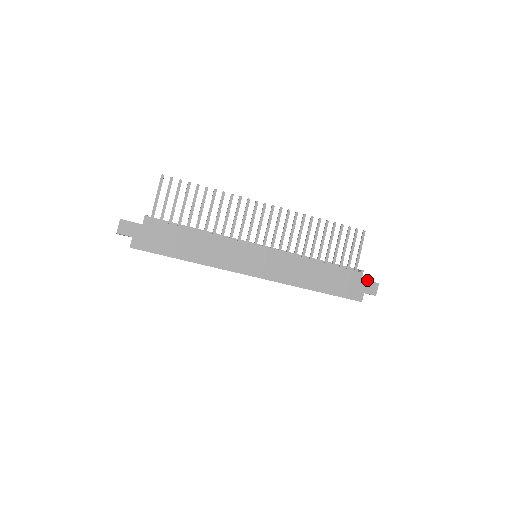
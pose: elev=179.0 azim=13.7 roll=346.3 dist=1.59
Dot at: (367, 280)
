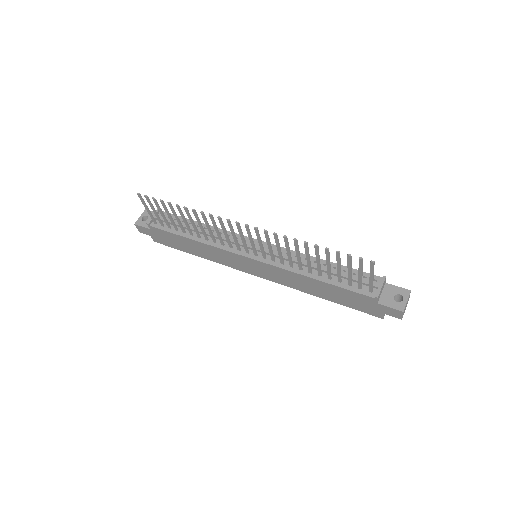
Dot at: (385, 306)
